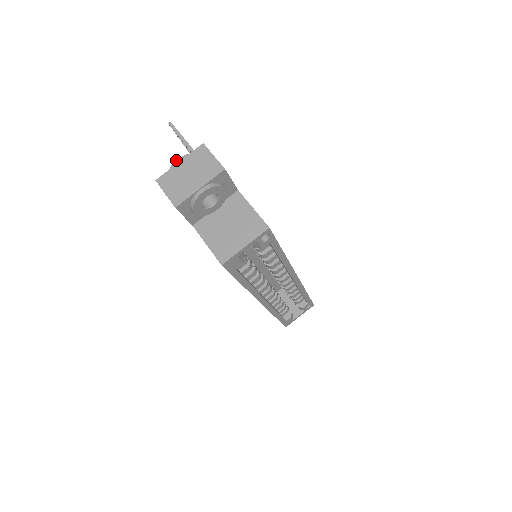
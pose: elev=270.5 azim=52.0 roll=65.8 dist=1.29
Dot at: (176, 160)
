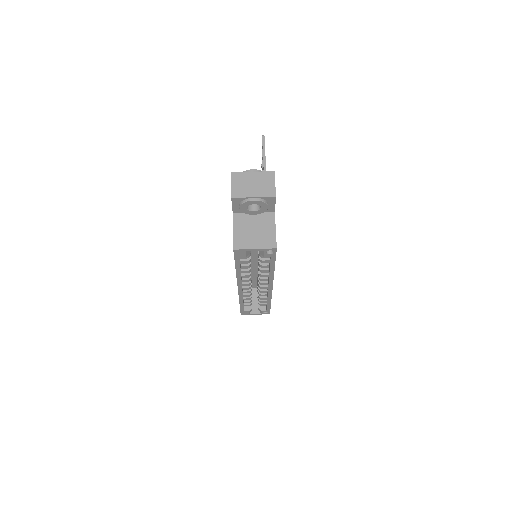
Dot at: (252, 169)
